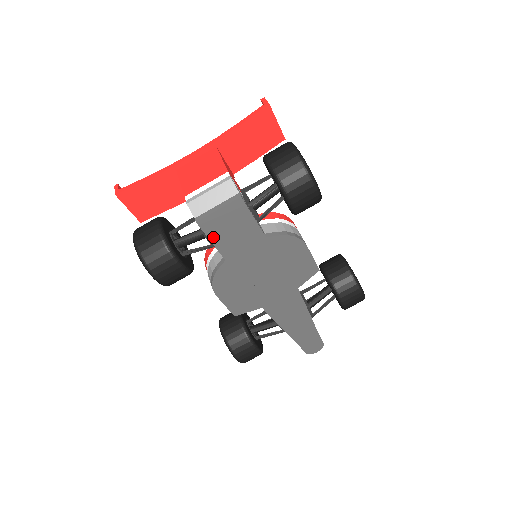
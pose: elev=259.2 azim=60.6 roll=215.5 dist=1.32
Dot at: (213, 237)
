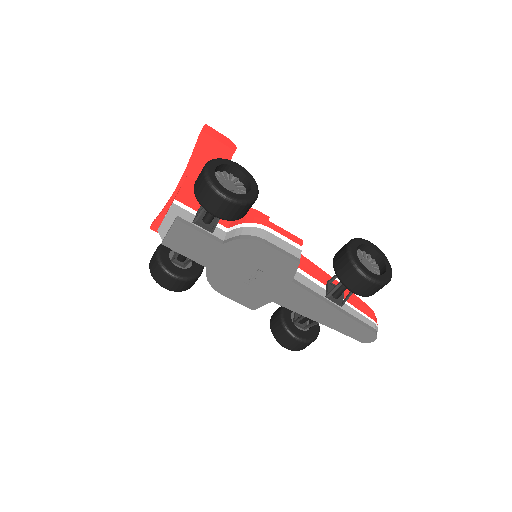
Dot at: (182, 252)
